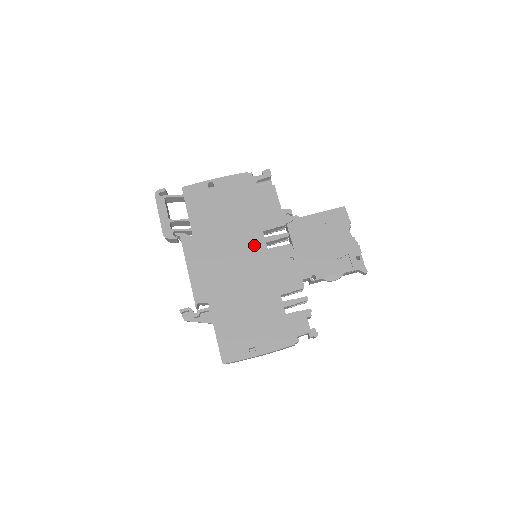
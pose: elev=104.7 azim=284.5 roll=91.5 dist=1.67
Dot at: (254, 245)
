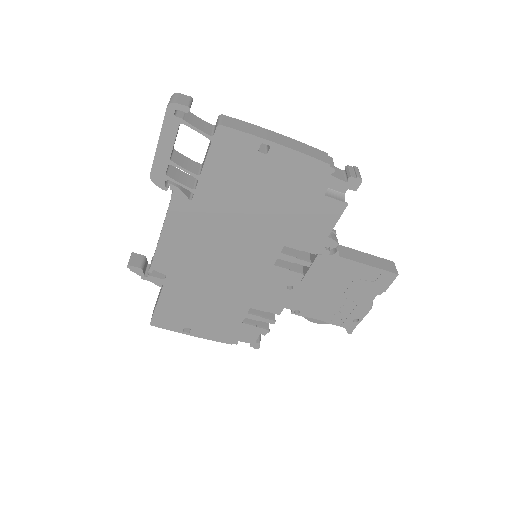
Dot at: (261, 253)
